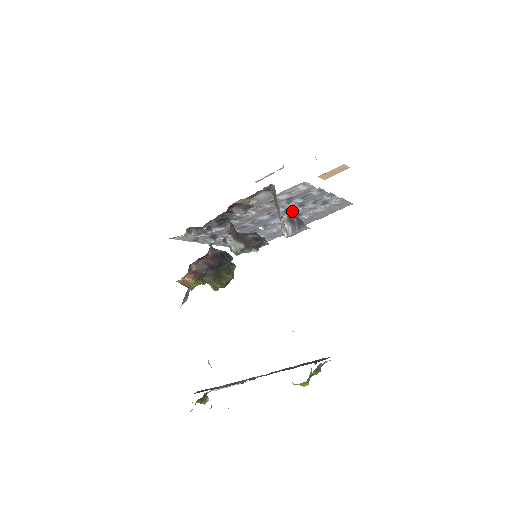
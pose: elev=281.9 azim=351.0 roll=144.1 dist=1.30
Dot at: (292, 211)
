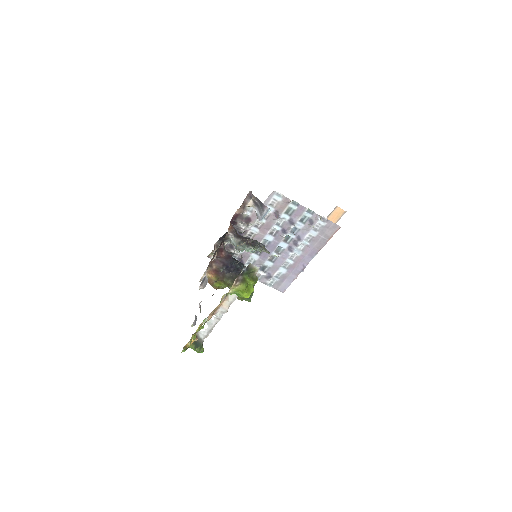
Dot at: (290, 232)
